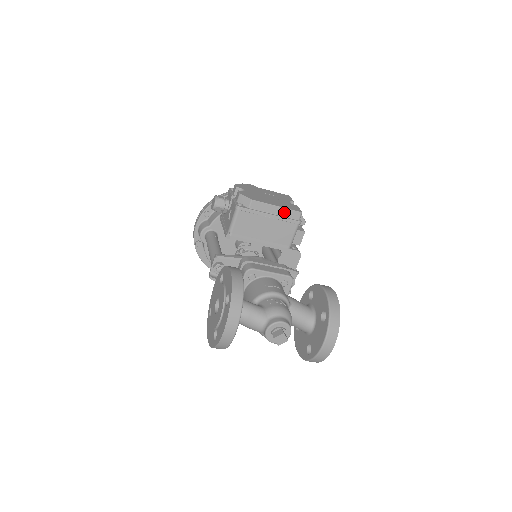
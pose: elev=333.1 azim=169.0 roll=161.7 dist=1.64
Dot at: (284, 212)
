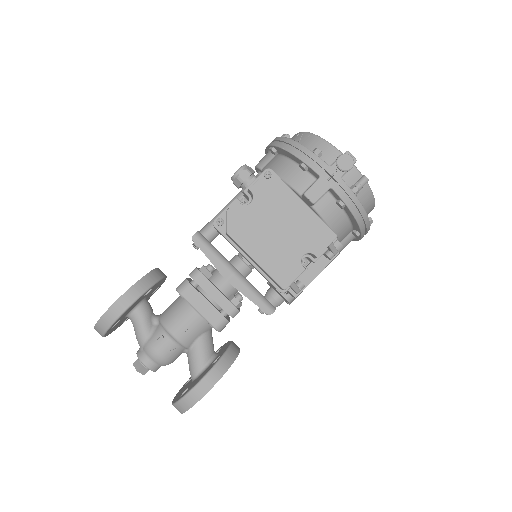
Dot at: (264, 271)
